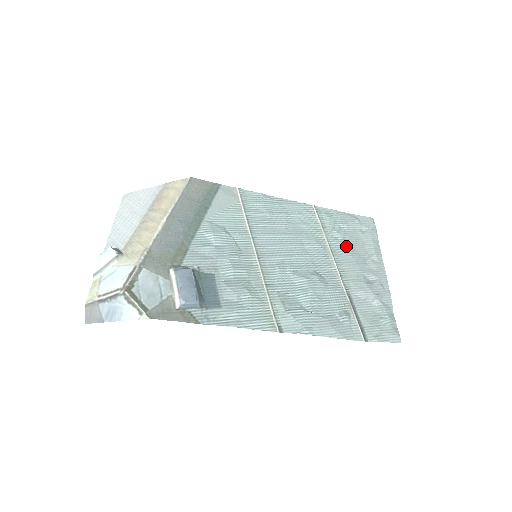
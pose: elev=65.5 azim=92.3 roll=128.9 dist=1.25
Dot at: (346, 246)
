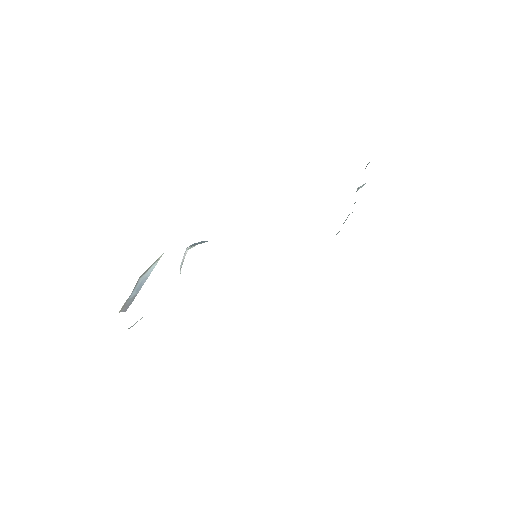
Dot at: occluded
